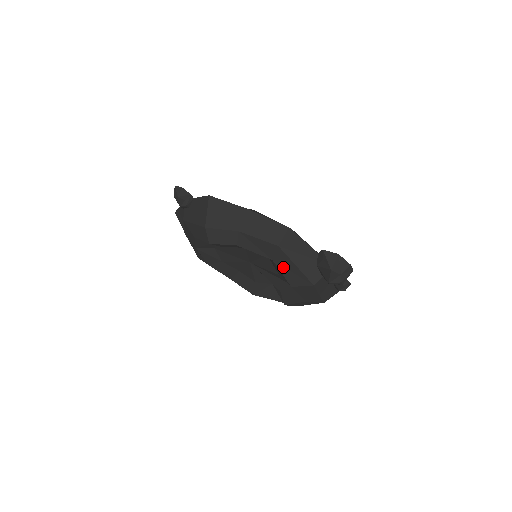
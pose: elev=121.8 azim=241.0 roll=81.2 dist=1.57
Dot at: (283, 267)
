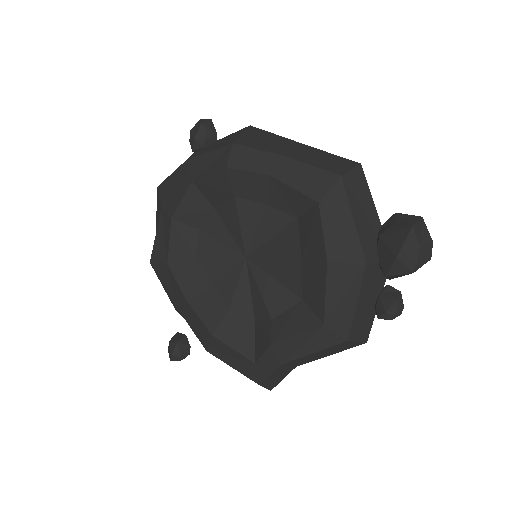
Dot at: (330, 219)
